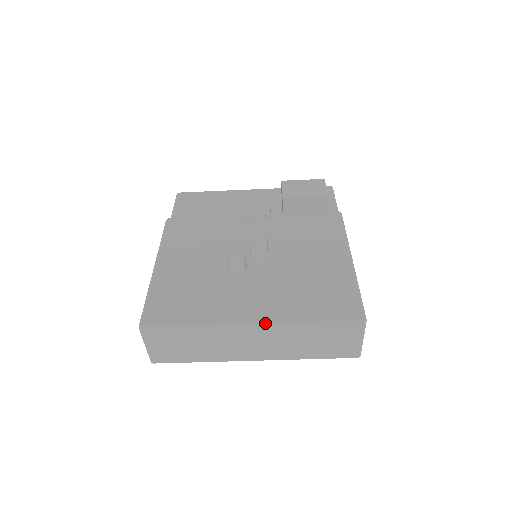
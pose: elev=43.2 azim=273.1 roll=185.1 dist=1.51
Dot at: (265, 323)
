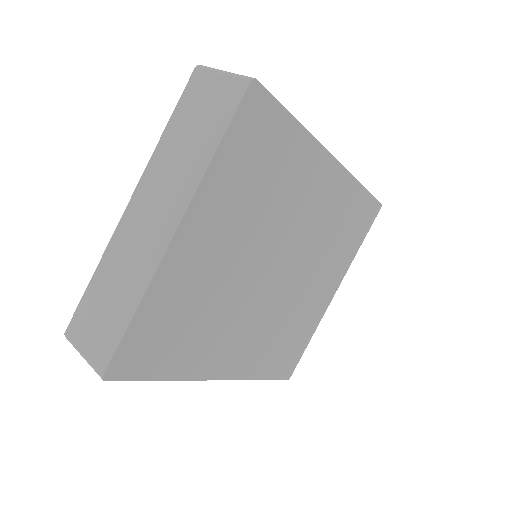
Dot at: (137, 186)
